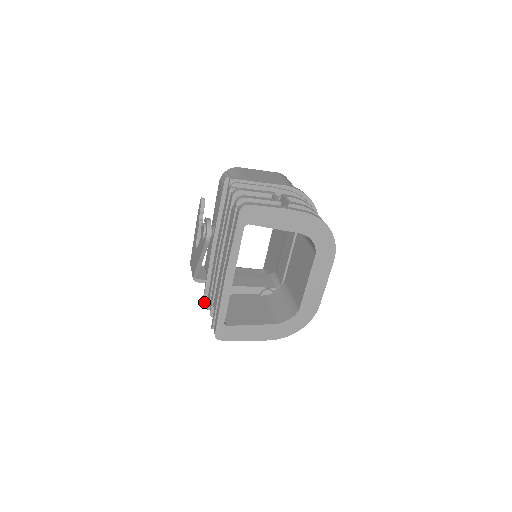
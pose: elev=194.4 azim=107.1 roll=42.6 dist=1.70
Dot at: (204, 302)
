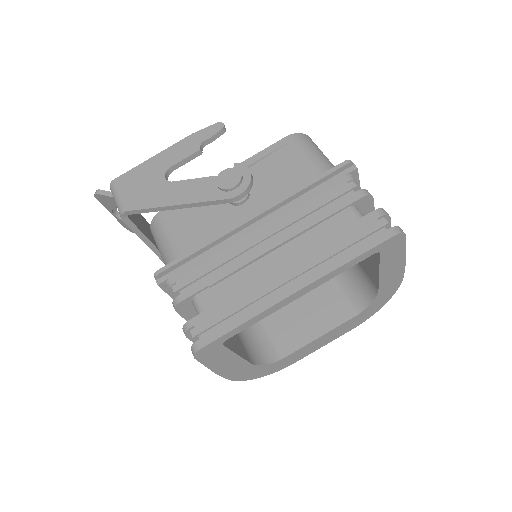
Dot at: (162, 273)
